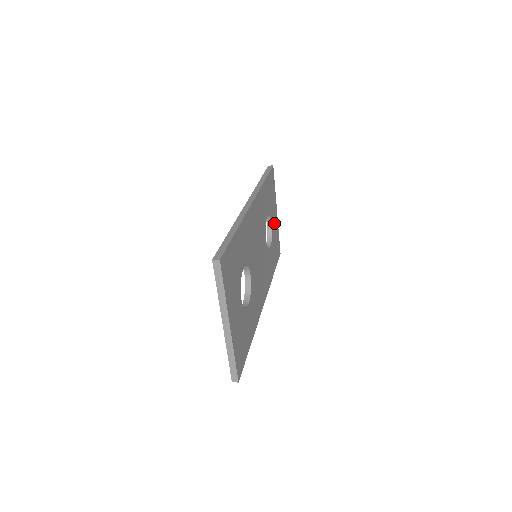
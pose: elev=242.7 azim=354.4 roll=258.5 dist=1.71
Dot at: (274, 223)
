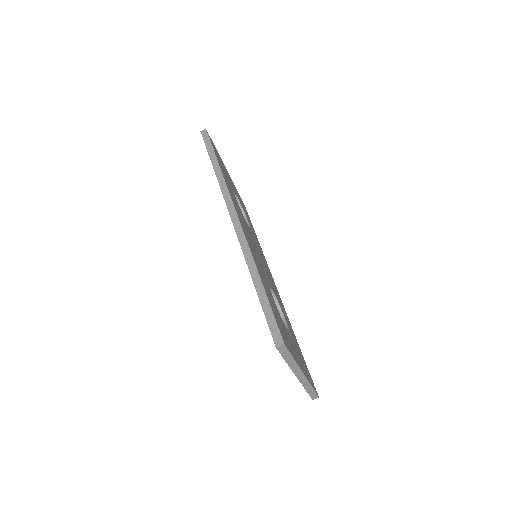
Dot at: occluded
